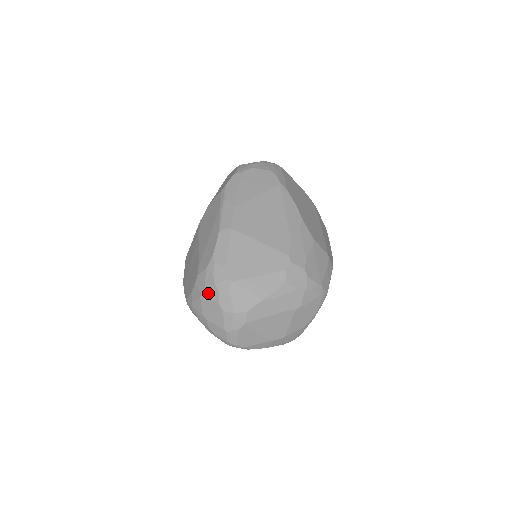
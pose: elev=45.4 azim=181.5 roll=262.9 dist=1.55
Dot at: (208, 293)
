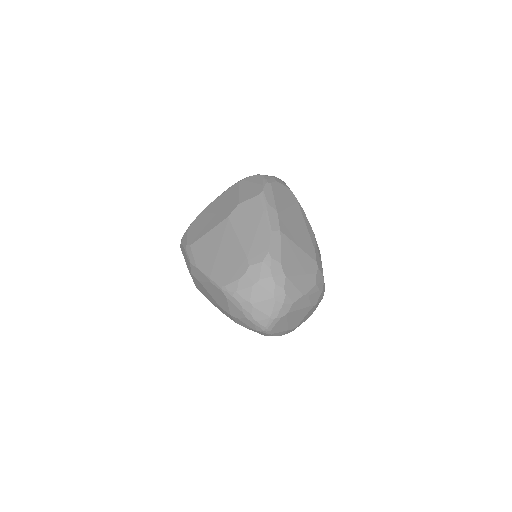
Dot at: (263, 283)
